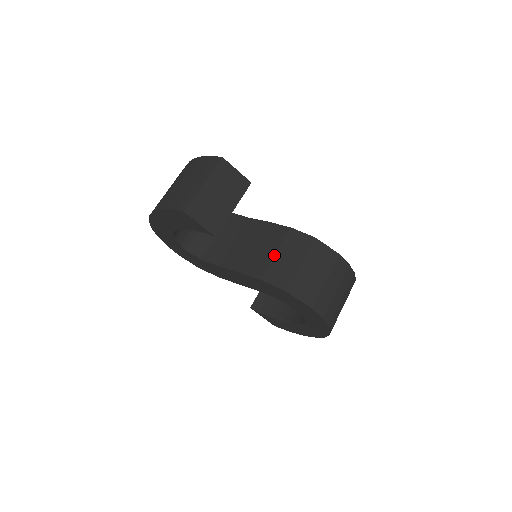
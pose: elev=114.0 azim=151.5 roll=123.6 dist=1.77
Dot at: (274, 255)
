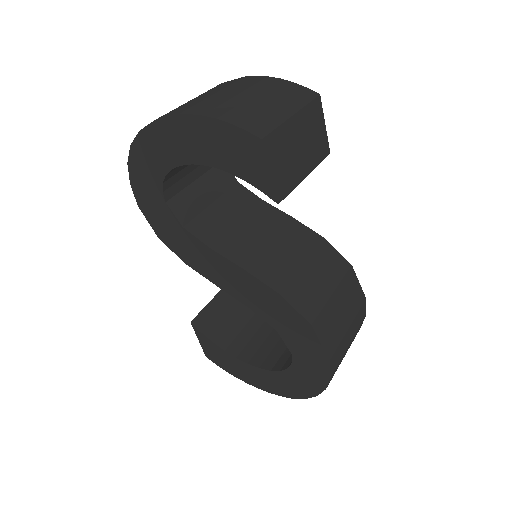
Dot at: (301, 266)
